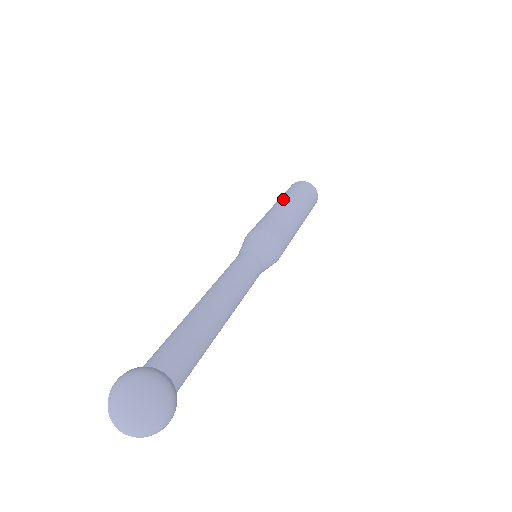
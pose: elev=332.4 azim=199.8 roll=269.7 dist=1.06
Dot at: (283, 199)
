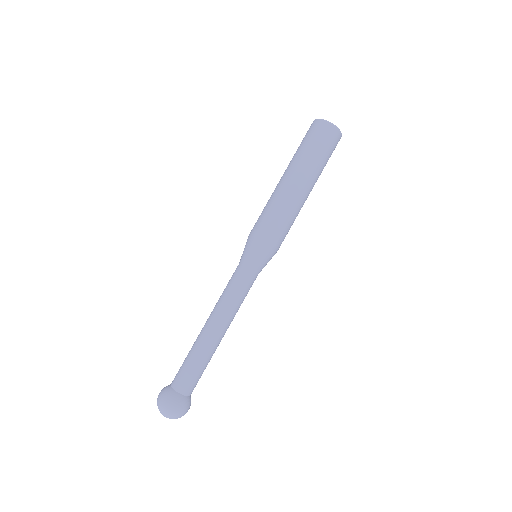
Dot at: (303, 176)
